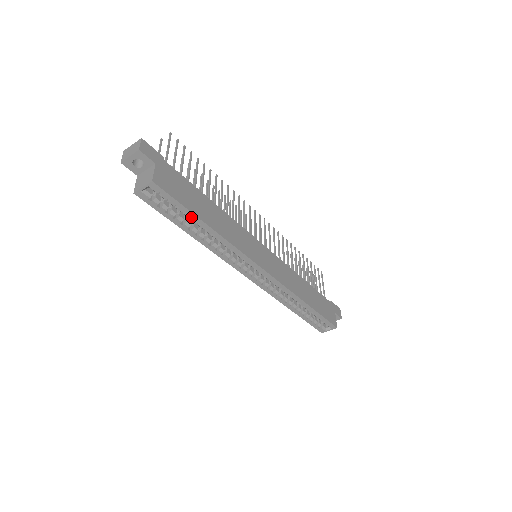
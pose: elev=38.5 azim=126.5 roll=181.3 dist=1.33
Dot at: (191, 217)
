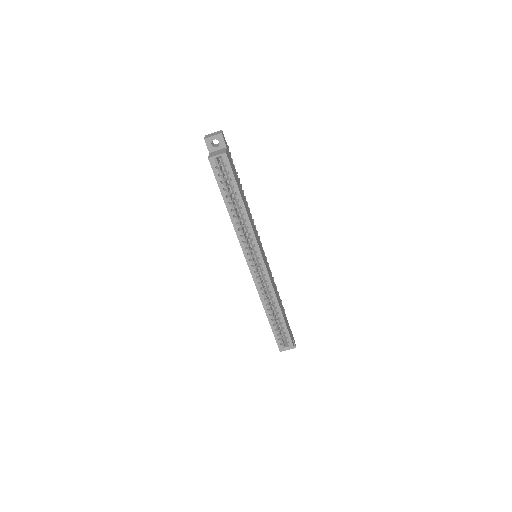
Dot at: (234, 194)
